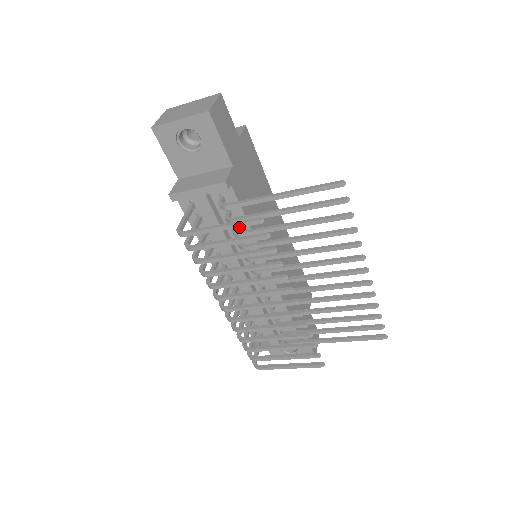
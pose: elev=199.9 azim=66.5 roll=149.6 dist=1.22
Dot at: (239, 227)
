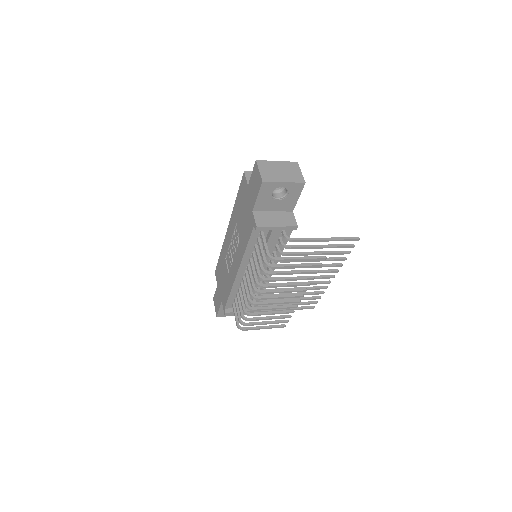
Dot at: occluded
